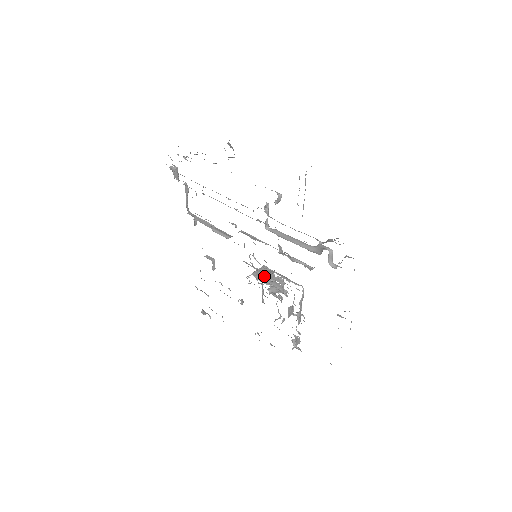
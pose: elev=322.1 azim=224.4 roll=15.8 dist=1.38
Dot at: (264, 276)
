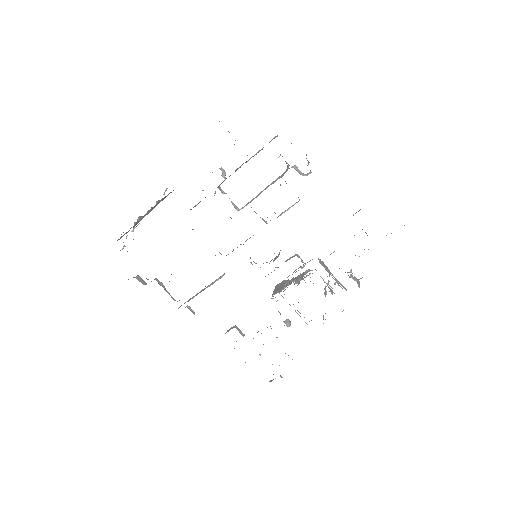
Dot at: (282, 286)
